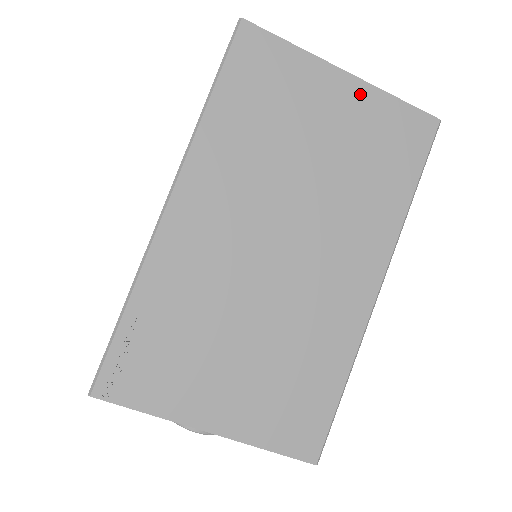
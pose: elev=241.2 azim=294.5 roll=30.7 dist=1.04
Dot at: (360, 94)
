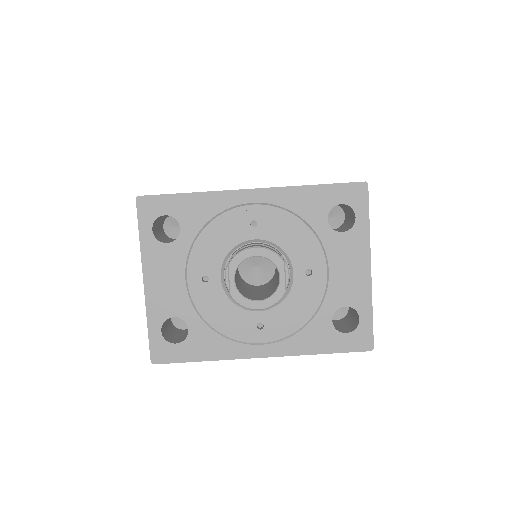
Dot at: occluded
